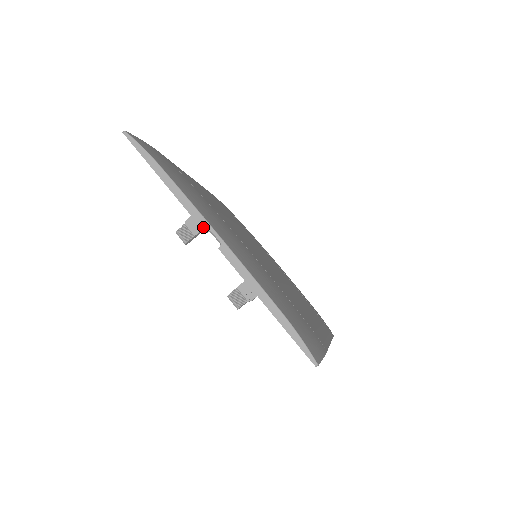
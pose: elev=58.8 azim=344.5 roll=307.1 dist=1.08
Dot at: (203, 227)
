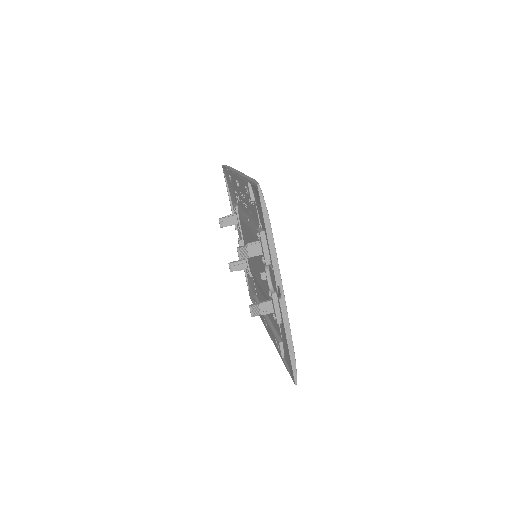
Dot at: (277, 282)
